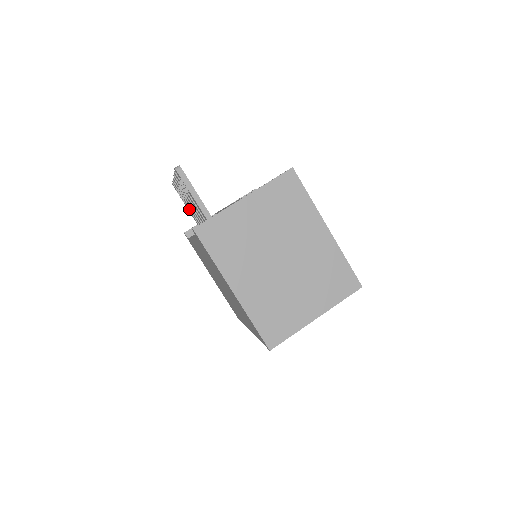
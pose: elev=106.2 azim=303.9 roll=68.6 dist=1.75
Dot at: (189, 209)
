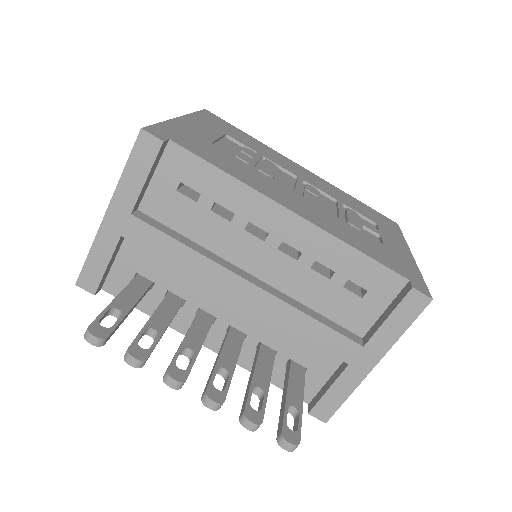
Dot at: occluded
